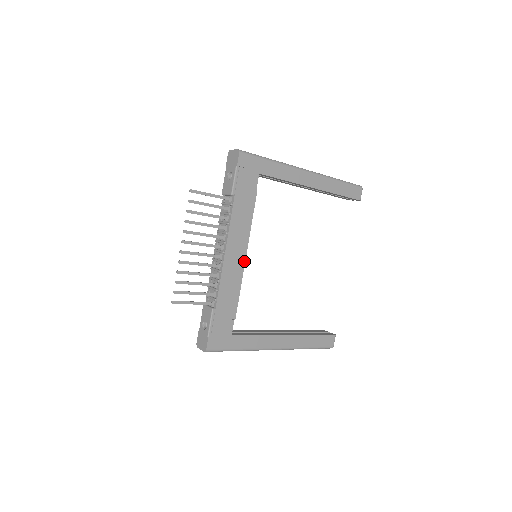
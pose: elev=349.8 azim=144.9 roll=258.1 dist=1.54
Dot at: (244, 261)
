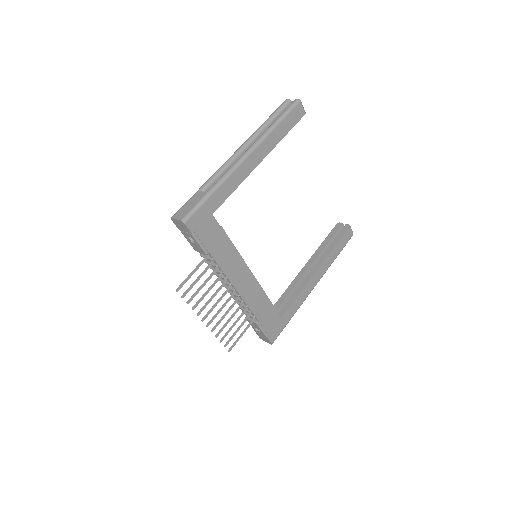
Dot at: (253, 276)
